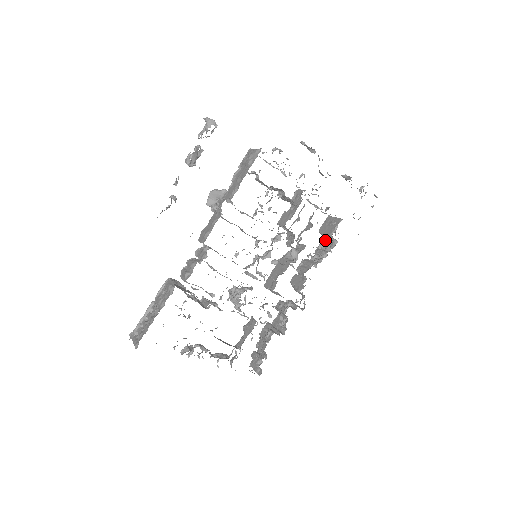
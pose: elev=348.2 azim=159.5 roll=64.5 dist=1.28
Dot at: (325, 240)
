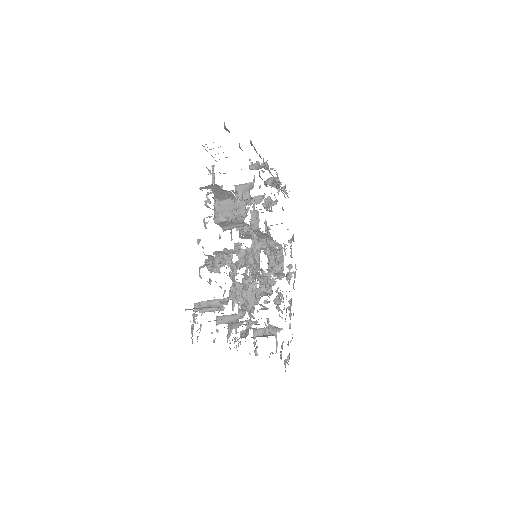
Dot at: (258, 336)
